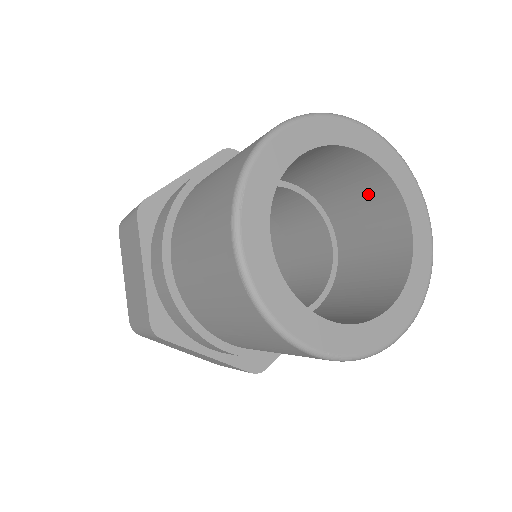
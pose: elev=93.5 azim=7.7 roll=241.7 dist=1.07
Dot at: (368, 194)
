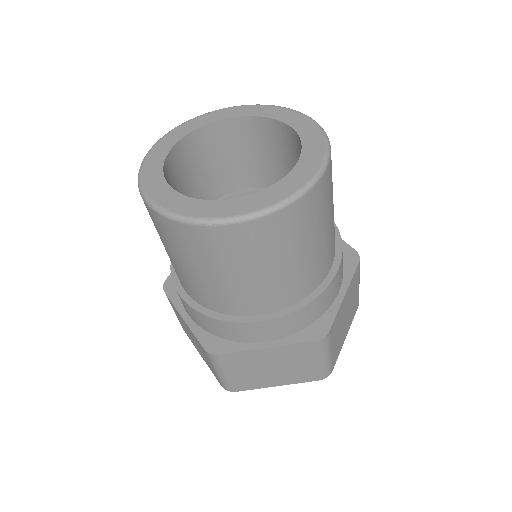
Dot at: occluded
